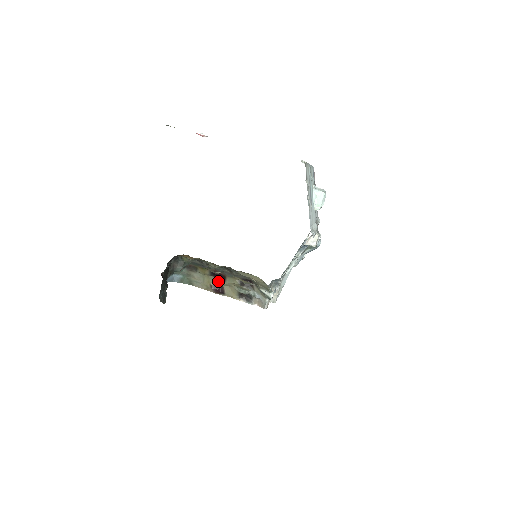
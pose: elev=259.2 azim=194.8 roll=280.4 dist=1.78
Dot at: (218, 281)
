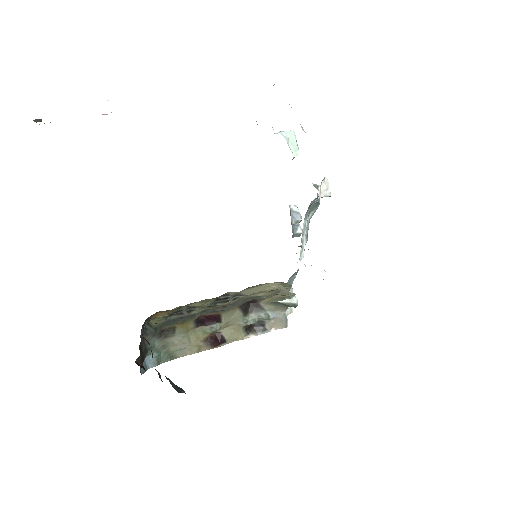
Dot at: (211, 328)
